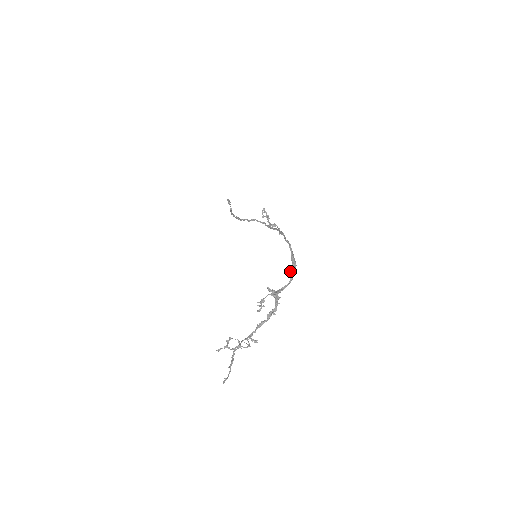
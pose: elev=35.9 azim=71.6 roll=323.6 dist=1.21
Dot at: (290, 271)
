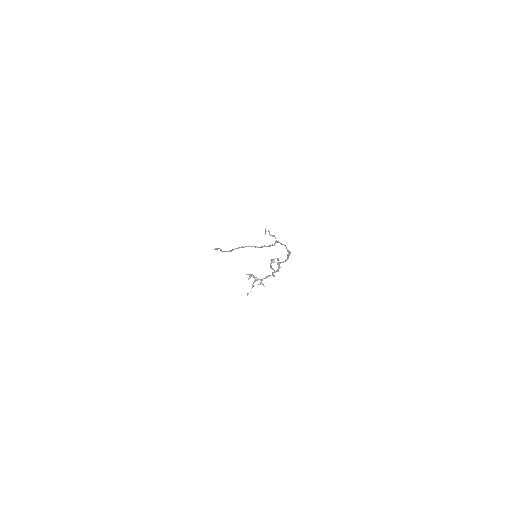
Dot at: (287, 254)
